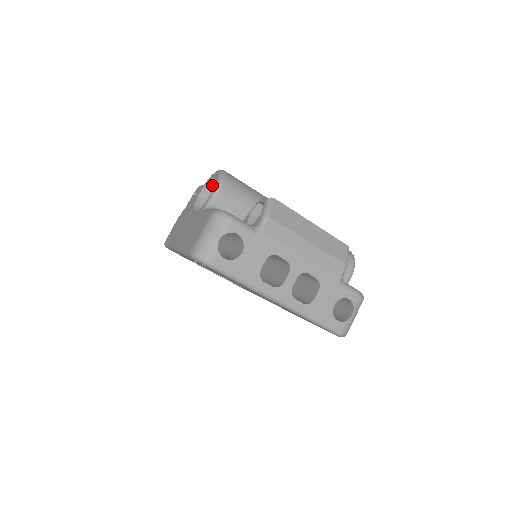
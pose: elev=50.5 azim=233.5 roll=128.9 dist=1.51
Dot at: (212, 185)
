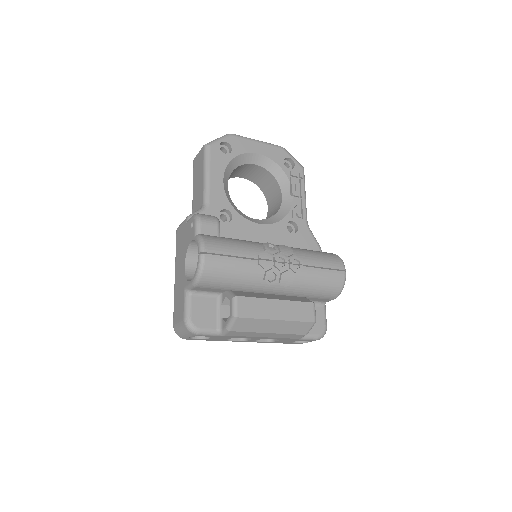
Dot at: occluded
